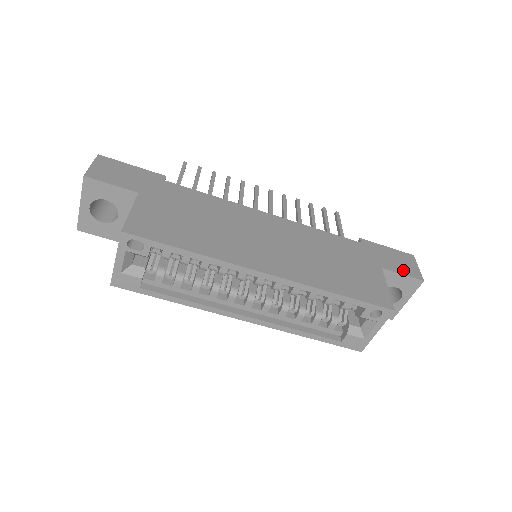
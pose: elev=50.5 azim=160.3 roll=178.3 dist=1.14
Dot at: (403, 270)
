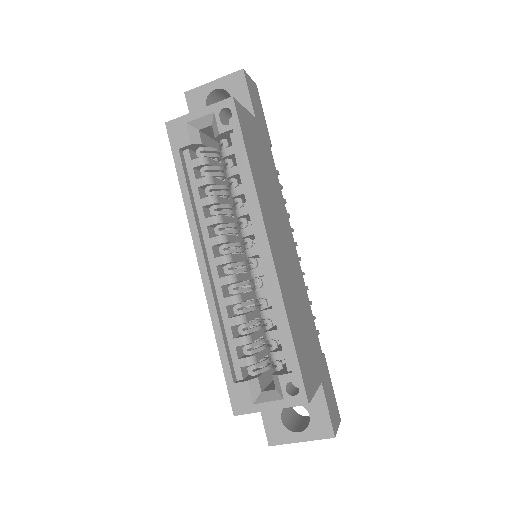
Dot at: (330, 409)
